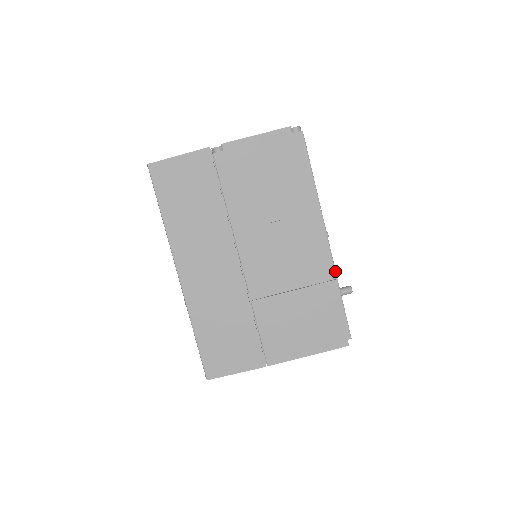
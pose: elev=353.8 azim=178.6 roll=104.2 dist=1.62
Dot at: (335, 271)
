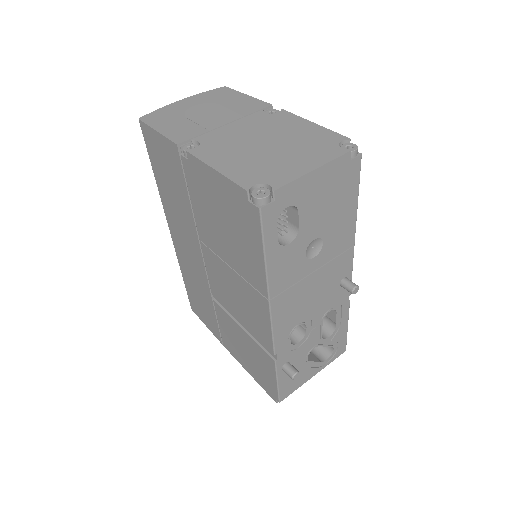
Dot at: (276, 354)
